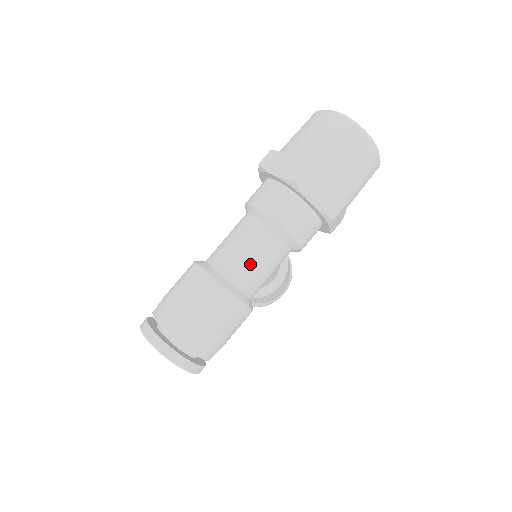
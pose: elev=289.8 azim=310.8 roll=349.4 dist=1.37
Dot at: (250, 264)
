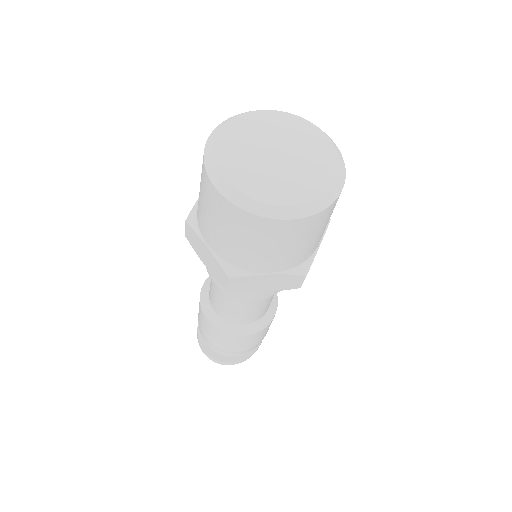
Dot at: (243, 314)
